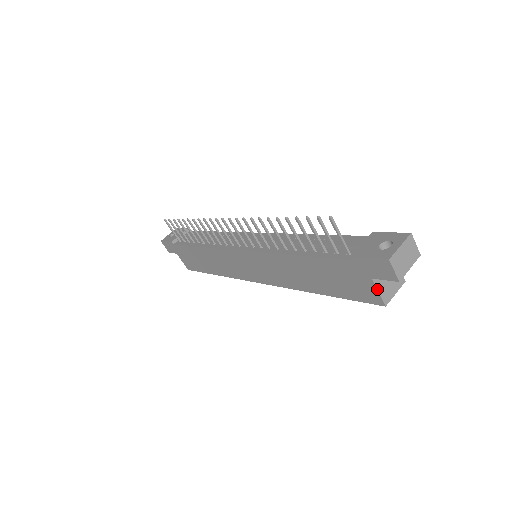
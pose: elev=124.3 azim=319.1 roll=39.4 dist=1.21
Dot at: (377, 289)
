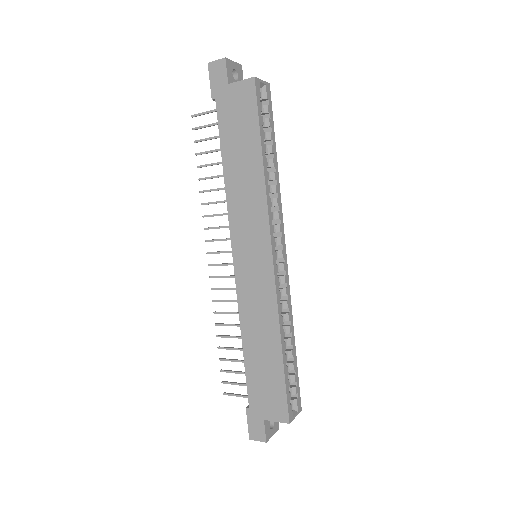
Dot at: (238, 82)
